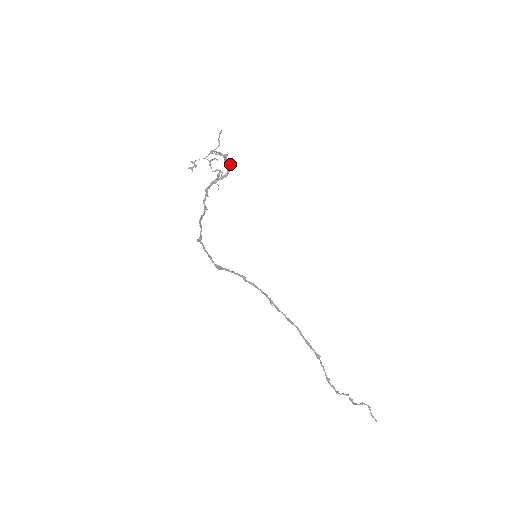
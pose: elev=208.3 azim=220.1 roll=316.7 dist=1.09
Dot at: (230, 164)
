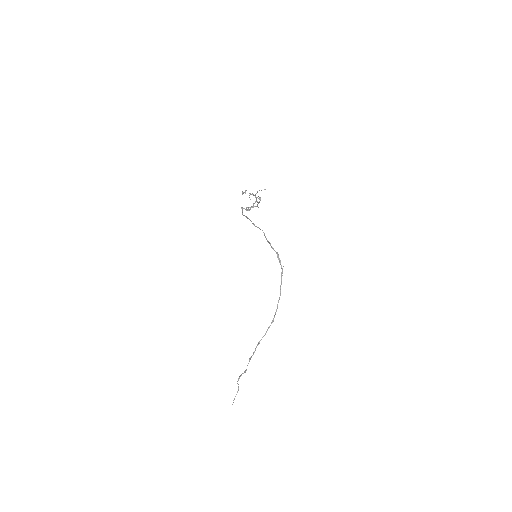
Dot at: (253, 207)
